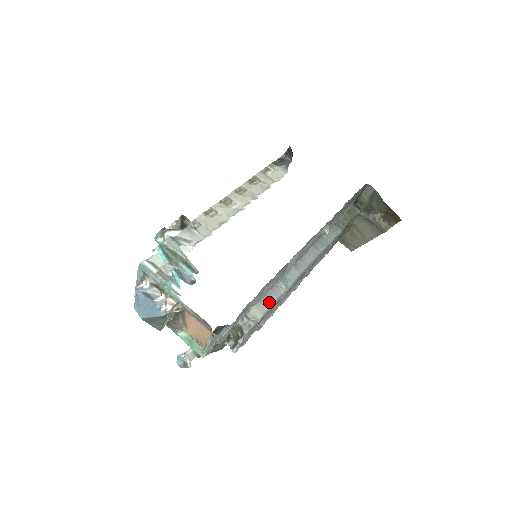
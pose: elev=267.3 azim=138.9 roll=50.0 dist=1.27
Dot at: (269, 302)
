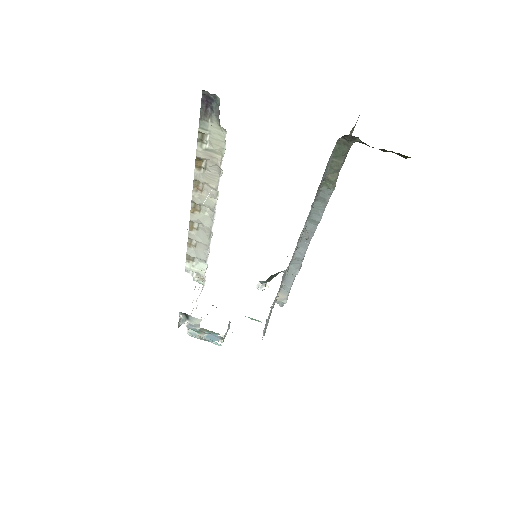
Dot at: (287, 287)
